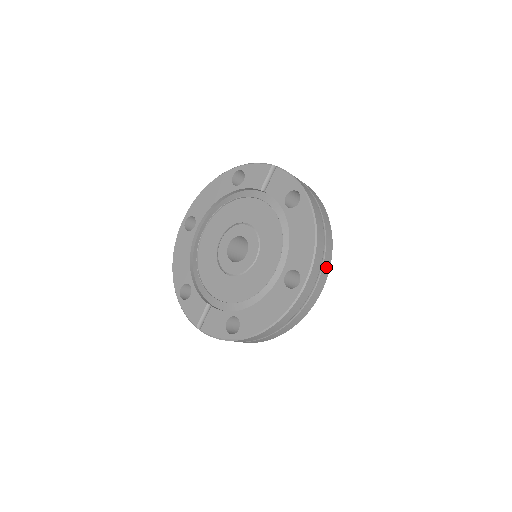
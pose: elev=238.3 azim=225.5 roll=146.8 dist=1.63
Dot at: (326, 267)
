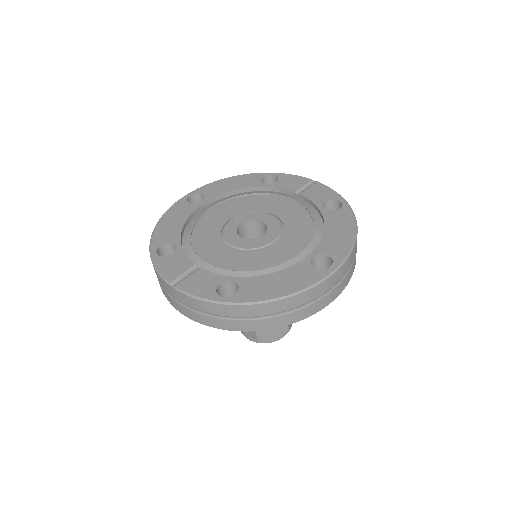
Dot at: (350, 275)
